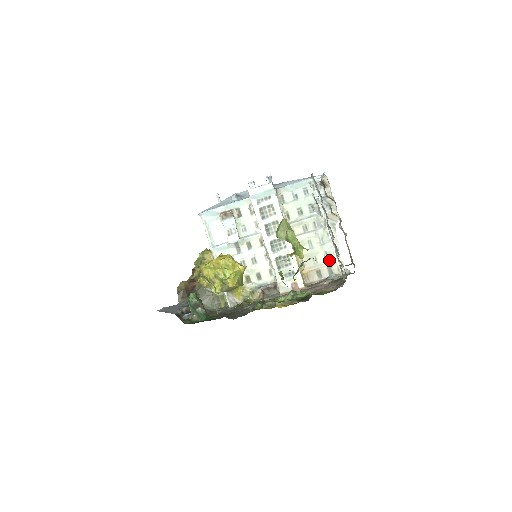
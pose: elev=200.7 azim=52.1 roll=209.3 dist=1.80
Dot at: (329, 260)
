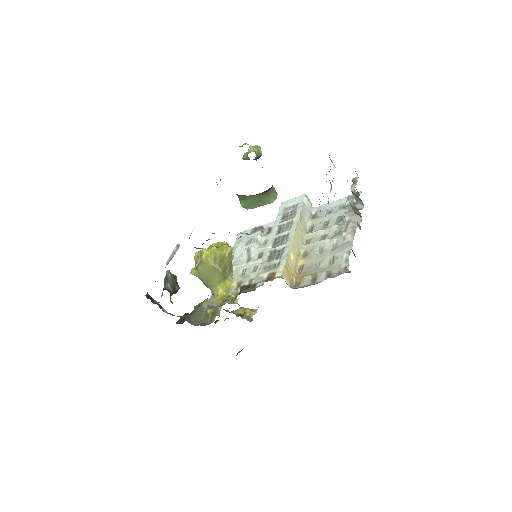
Dot at: (333, 265)
